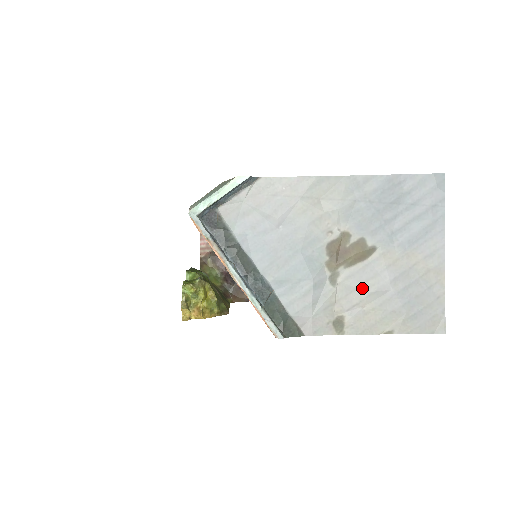
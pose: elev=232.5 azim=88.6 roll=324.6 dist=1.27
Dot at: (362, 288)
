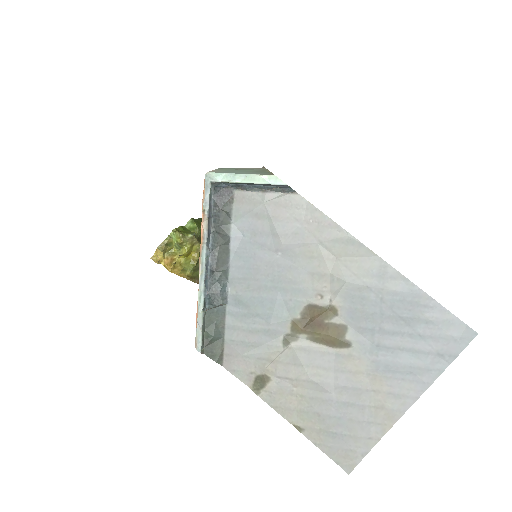
Dot at: (307, 369)
